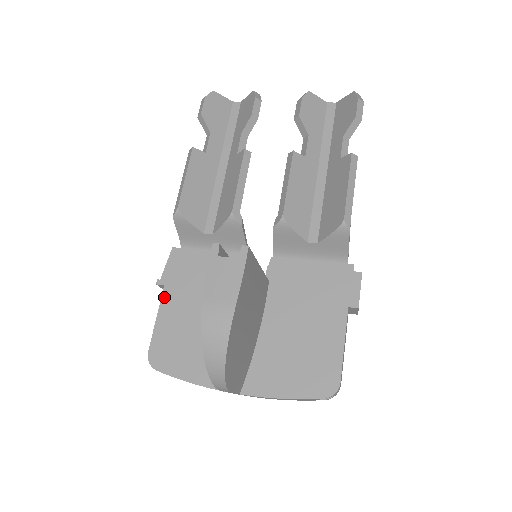
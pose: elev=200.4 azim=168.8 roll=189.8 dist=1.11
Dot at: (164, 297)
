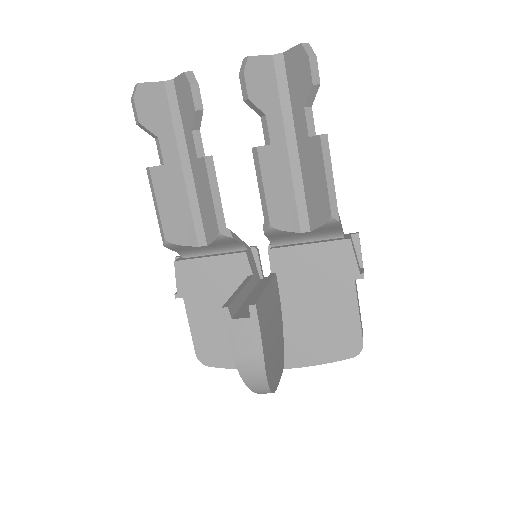
Dot at: (188, 308)
